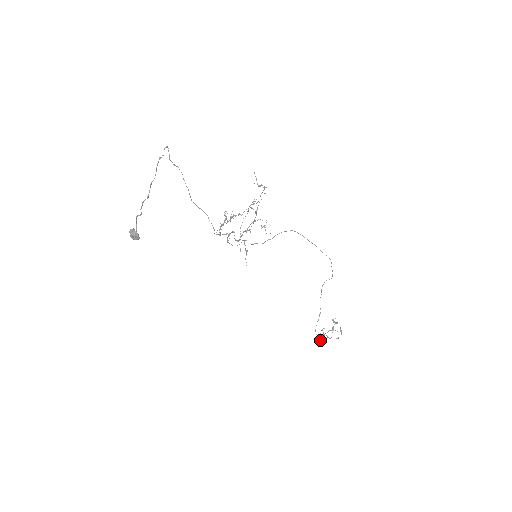
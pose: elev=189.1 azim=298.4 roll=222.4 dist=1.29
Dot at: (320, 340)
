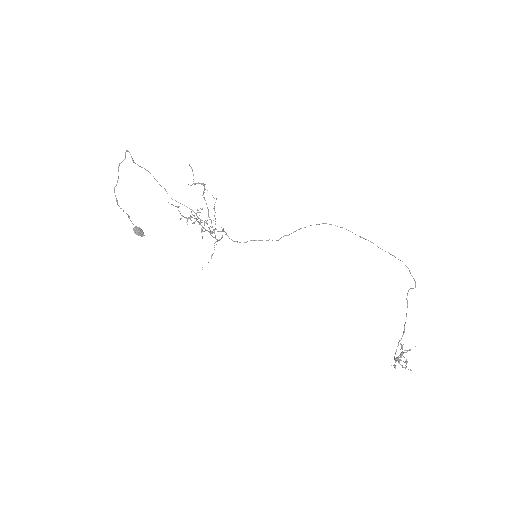
Dot at: (394, 366)
